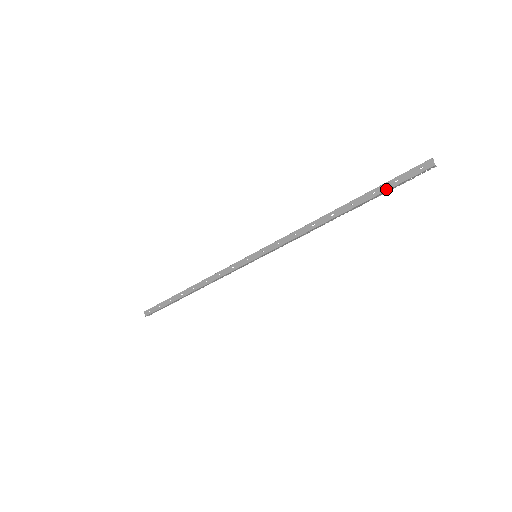
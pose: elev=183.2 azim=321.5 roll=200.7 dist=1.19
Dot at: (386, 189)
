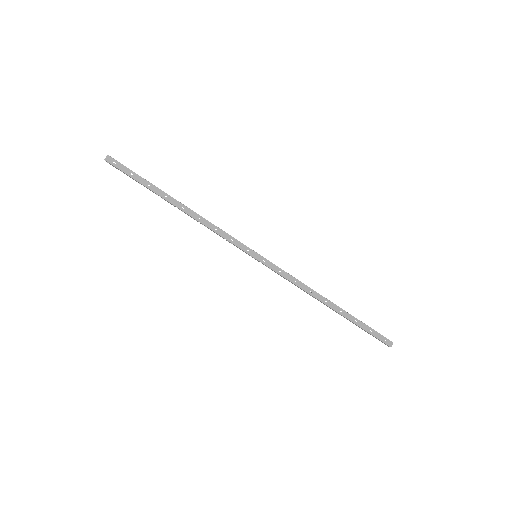
Dot at: (363, 328)
